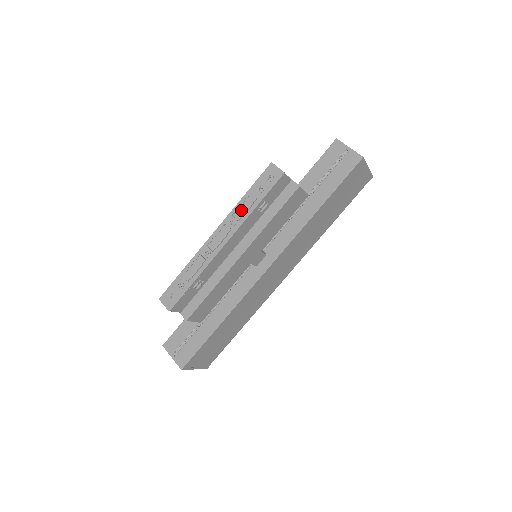
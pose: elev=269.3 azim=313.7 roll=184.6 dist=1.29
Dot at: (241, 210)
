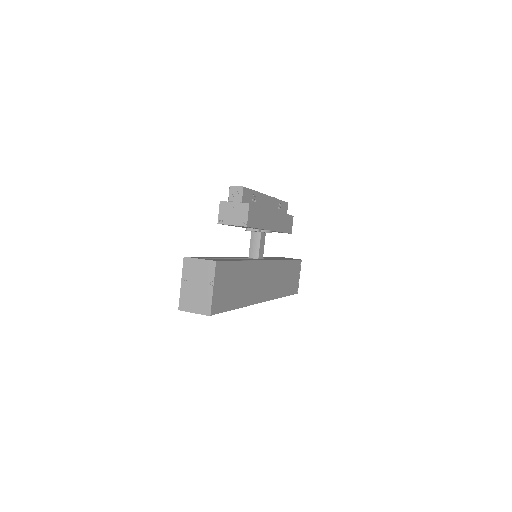
Dot at: occluded
